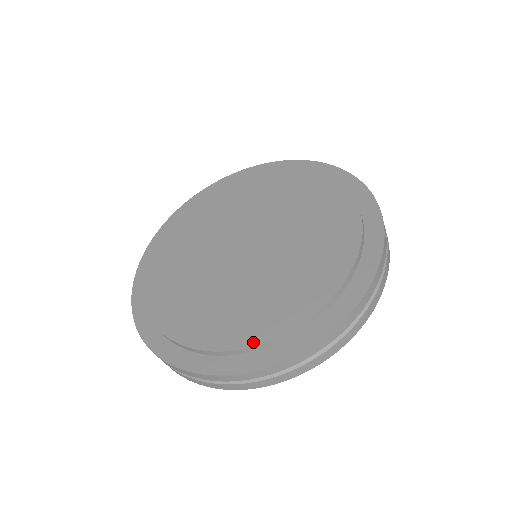
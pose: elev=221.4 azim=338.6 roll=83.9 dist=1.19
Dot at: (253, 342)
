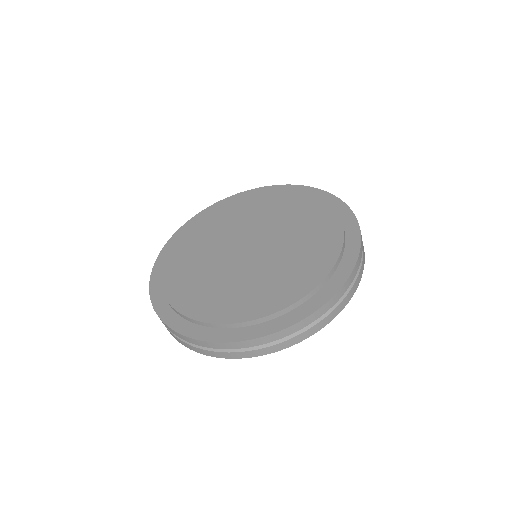
Dot at: (299, 296)
